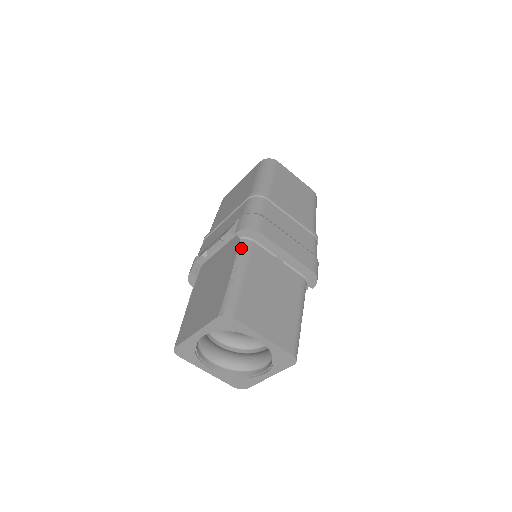
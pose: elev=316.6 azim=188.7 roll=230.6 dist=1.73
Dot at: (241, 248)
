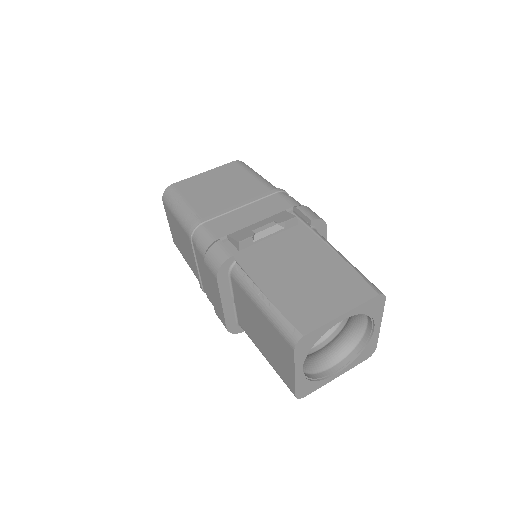
Dot at: occluded
